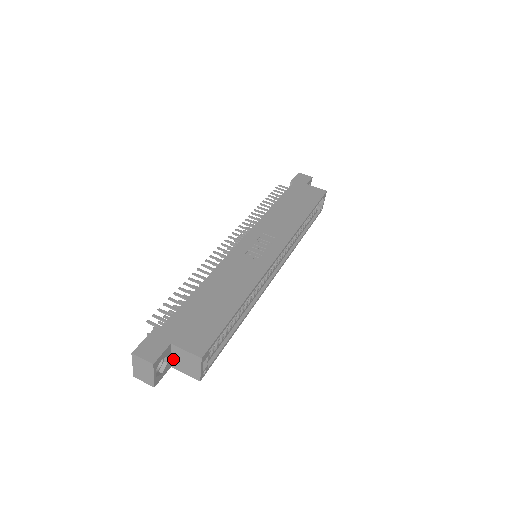
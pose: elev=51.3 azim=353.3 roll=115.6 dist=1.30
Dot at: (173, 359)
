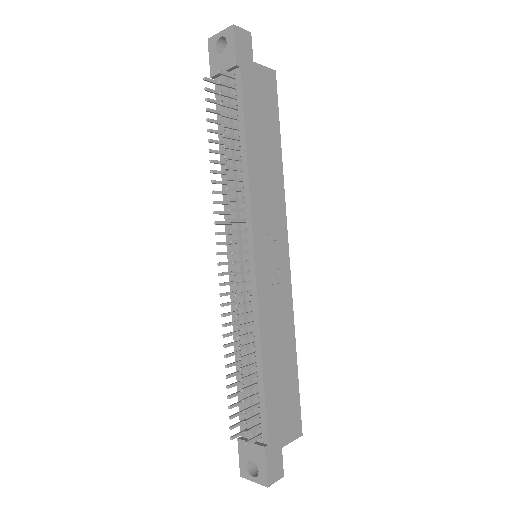
Dot at: occluded
